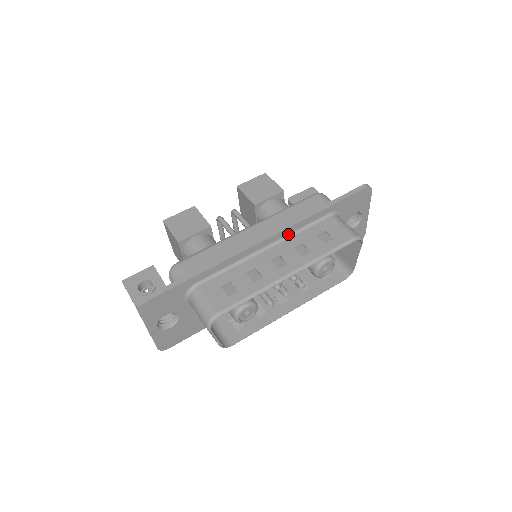
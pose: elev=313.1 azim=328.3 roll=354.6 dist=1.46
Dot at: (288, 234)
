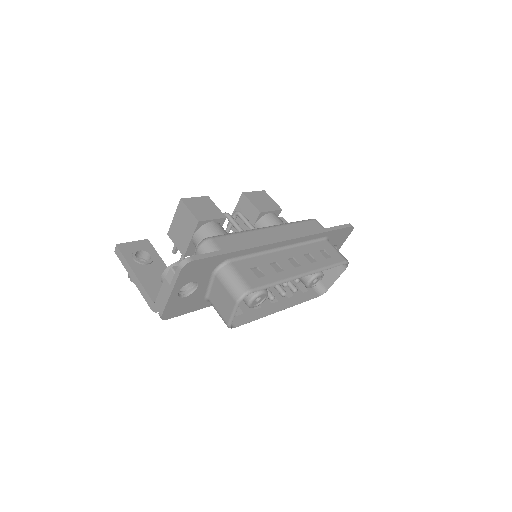
Dot at: (298, 243)
